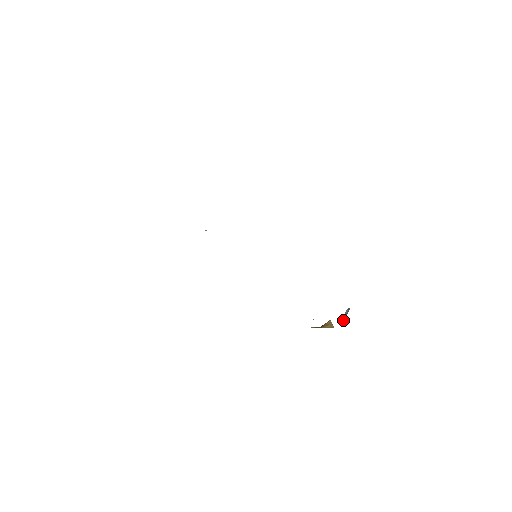
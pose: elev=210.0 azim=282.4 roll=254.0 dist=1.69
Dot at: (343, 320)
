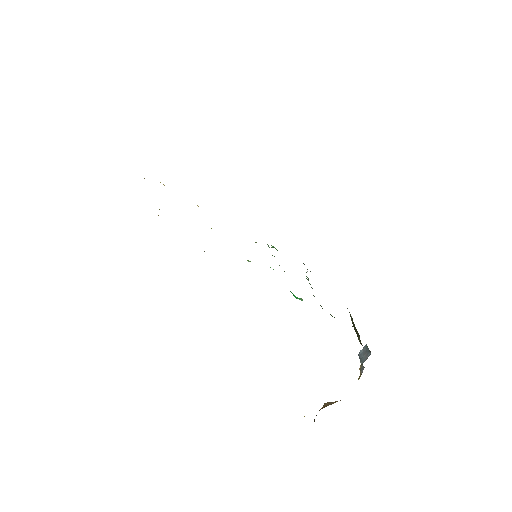
Dot at: (367, 354)
